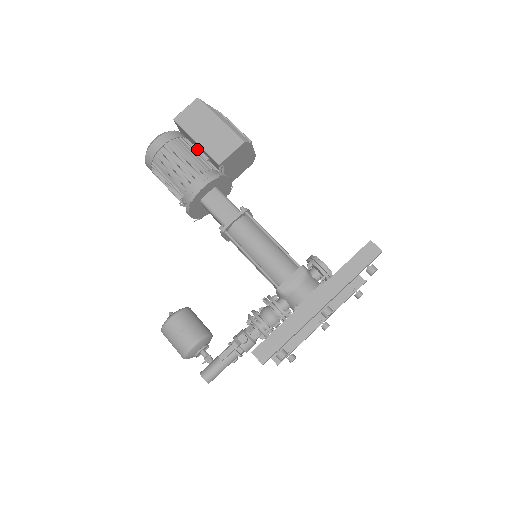
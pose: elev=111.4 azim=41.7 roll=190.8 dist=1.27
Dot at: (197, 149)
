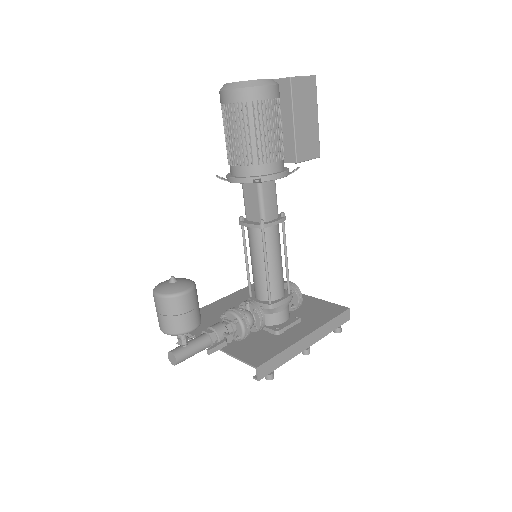
Dot at: occluded
